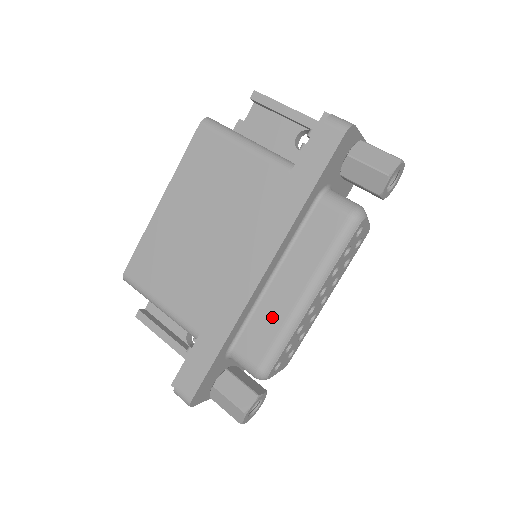
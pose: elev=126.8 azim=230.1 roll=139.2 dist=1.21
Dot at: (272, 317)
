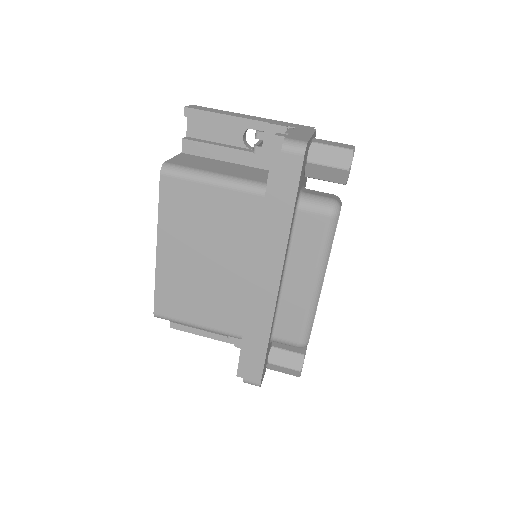
Dot at: (296, 306)
